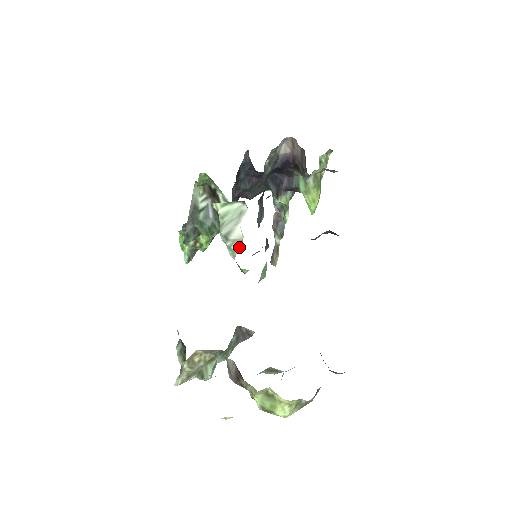
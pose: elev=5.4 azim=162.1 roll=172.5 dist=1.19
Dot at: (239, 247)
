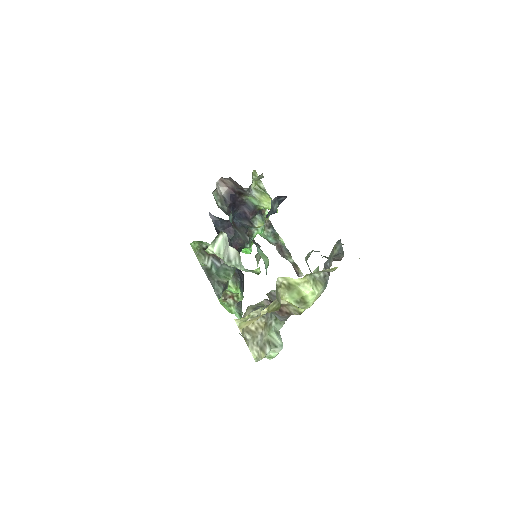
Dot at: (240, 258)
